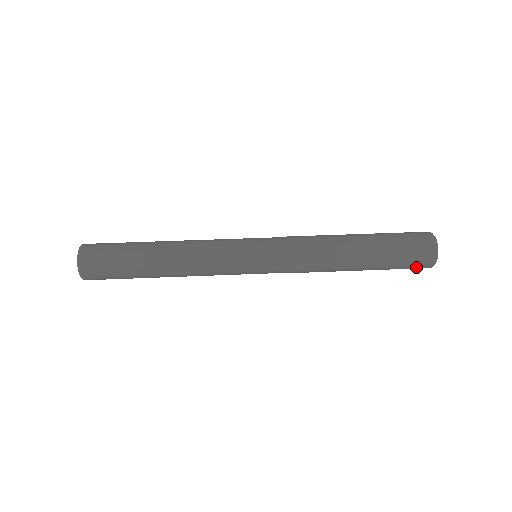
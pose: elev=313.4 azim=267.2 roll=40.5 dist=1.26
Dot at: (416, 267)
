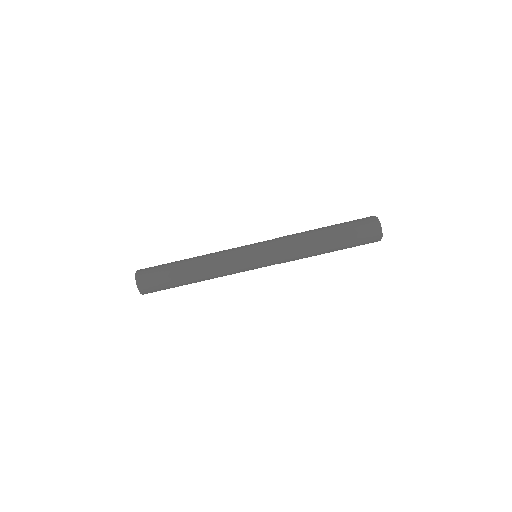
Dot at: occluded
